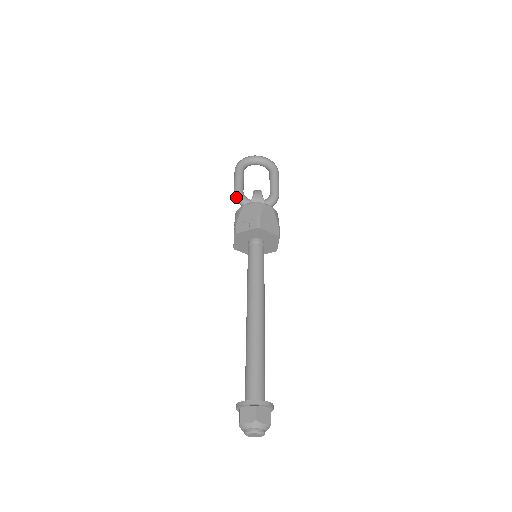
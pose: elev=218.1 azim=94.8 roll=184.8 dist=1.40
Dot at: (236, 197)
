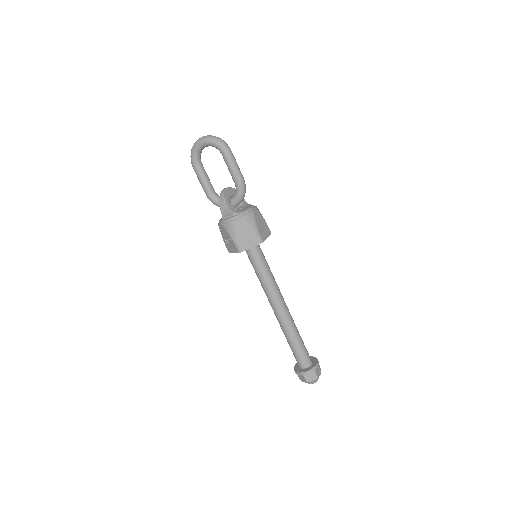
Dot at: occluded
